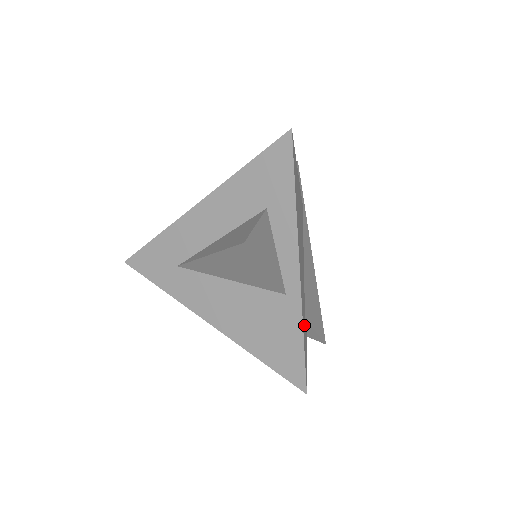
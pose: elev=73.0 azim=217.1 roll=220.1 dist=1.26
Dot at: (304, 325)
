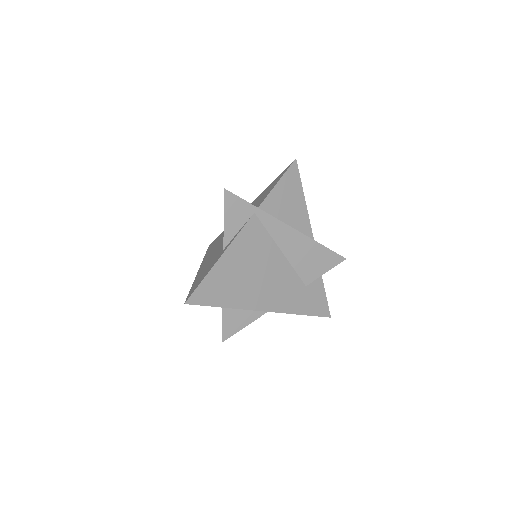
Dot at: (304, 298)
